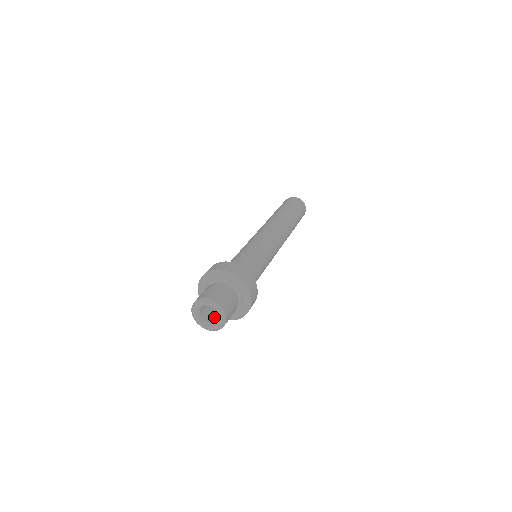
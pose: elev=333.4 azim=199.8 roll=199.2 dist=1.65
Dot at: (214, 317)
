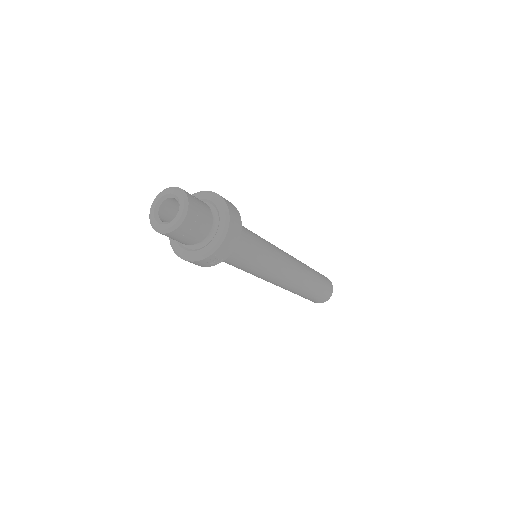
Dot at: occluded
